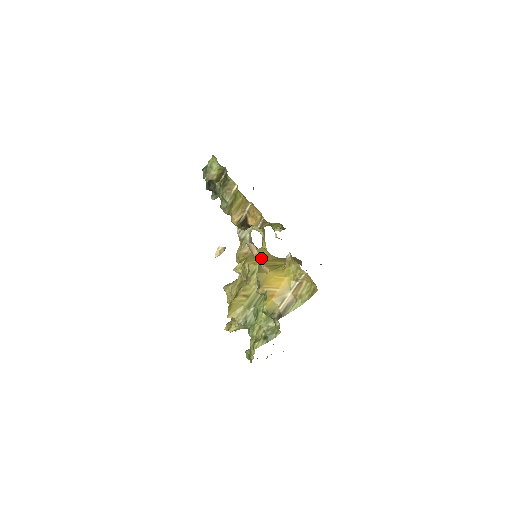
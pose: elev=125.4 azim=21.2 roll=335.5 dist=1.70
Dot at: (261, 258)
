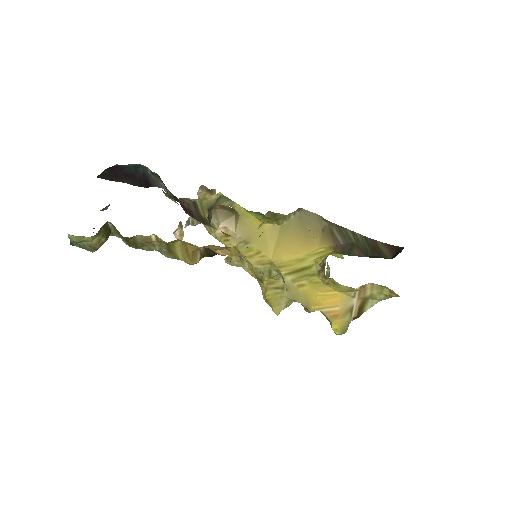
Dot at: occluded
